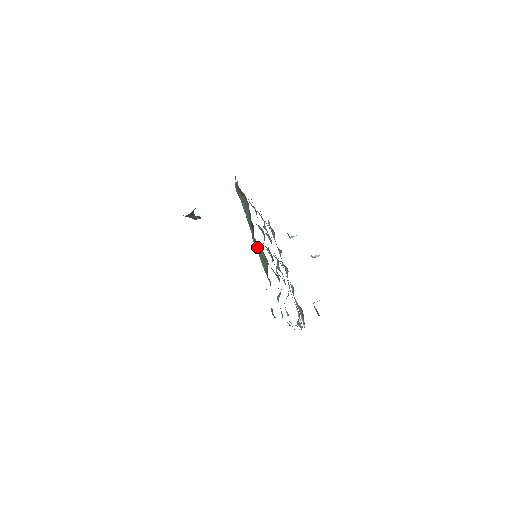
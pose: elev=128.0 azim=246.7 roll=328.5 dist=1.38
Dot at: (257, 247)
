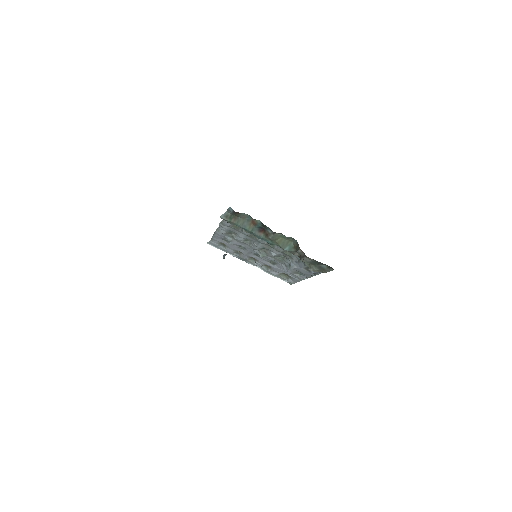
Dot at: (276, 240)
